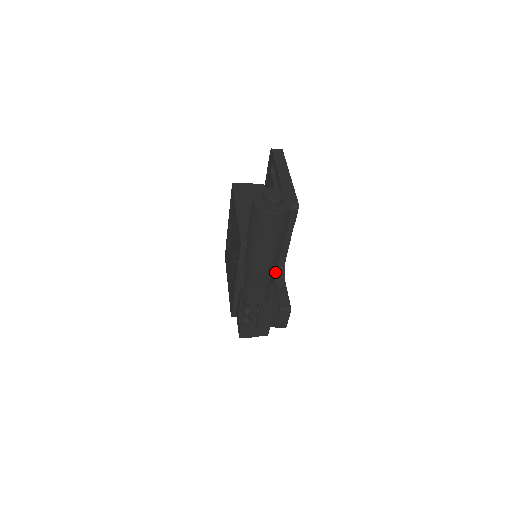
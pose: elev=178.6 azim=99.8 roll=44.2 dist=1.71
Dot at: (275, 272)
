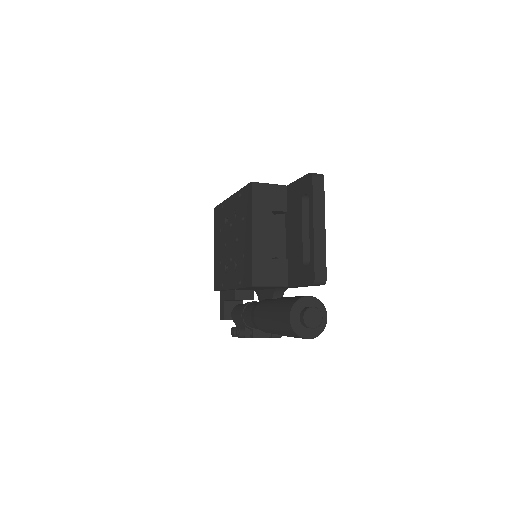
Dot at: (275, 294)
